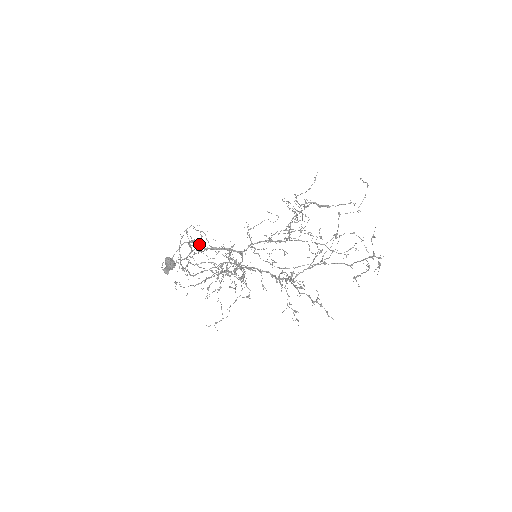
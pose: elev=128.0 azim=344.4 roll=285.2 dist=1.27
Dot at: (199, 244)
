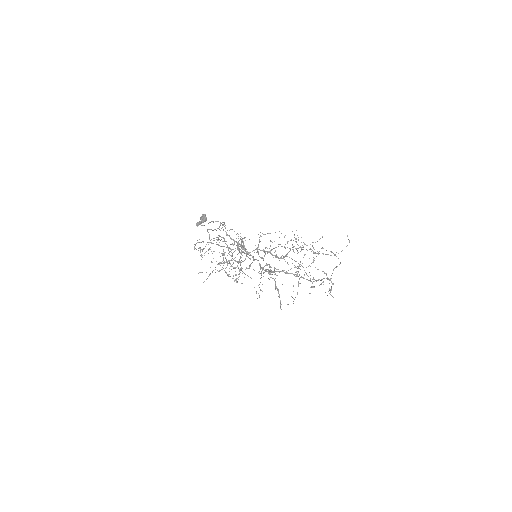
Dot at: occluded
